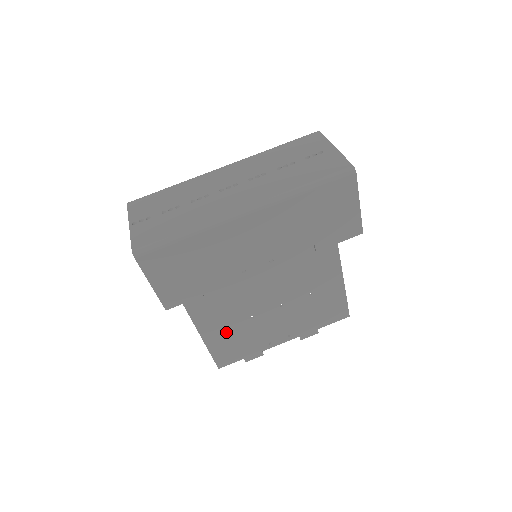
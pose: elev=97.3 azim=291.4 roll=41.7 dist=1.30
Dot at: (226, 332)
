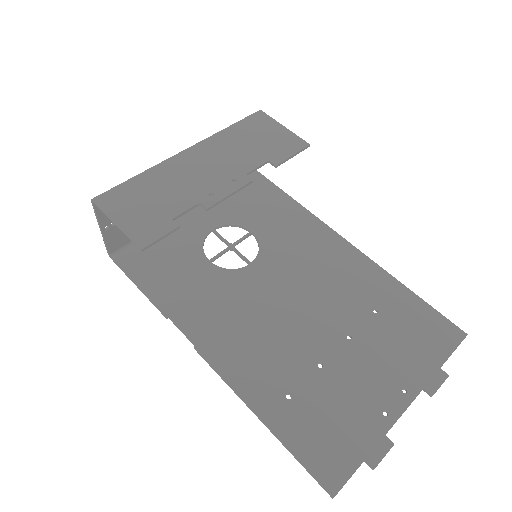
Dot at: (297, 403)
